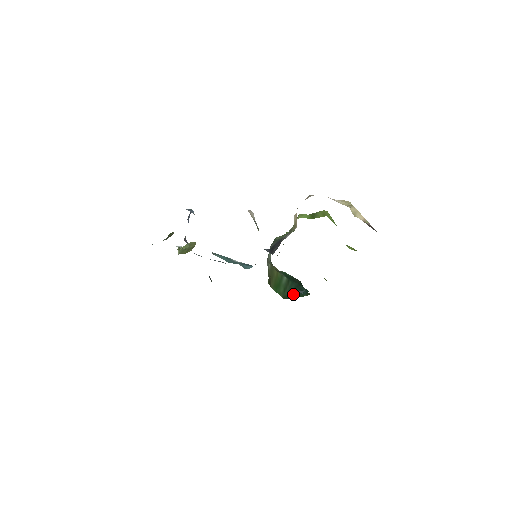
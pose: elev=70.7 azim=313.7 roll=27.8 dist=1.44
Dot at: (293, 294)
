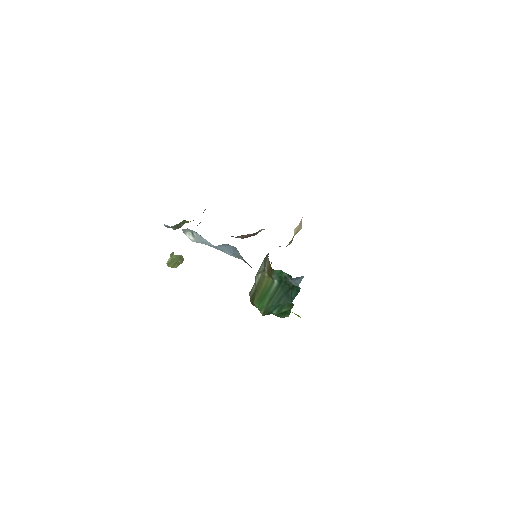
Dot at: (278, 304)
